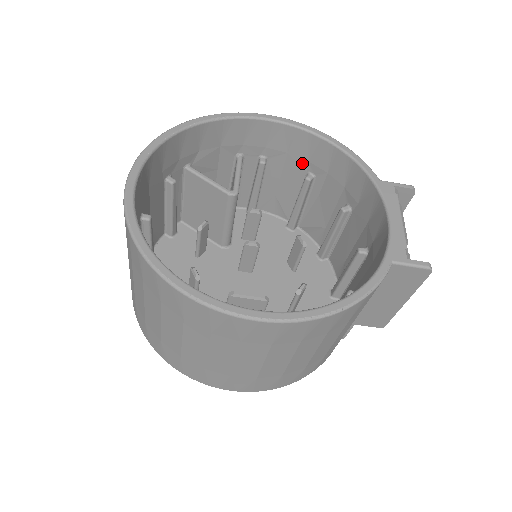
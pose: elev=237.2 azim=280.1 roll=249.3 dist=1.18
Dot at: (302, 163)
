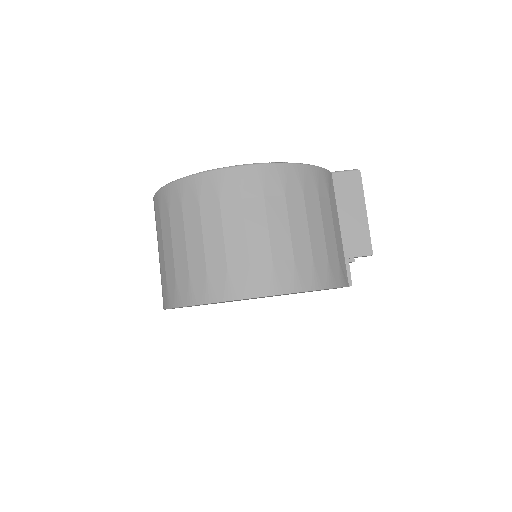
Dot at: occluded
